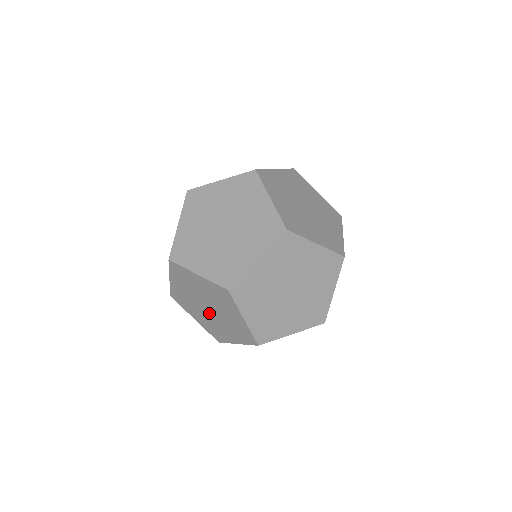
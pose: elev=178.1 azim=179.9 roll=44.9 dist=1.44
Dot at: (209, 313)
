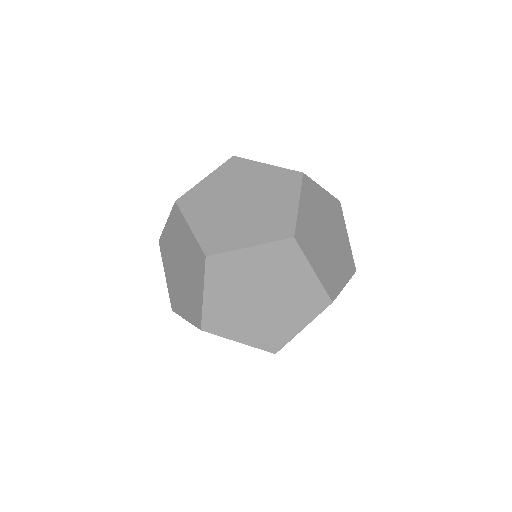
Dot at: (263, 307)
